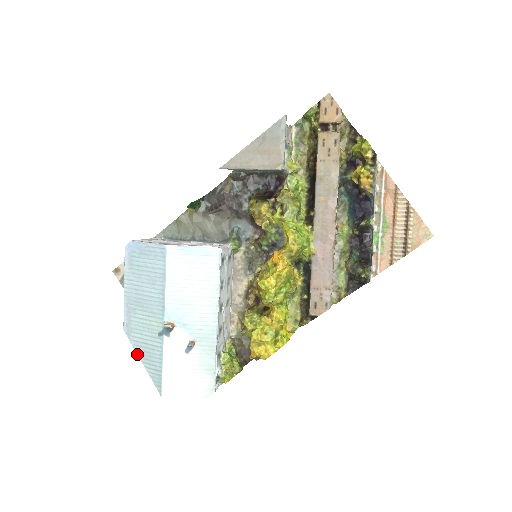
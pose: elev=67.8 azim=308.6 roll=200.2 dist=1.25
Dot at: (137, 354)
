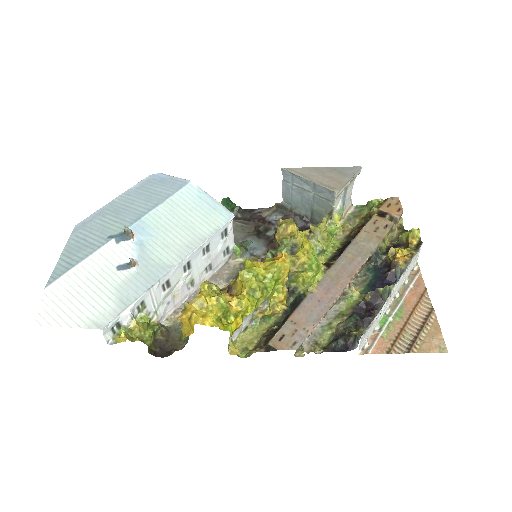
Dot at: (65, 246)
